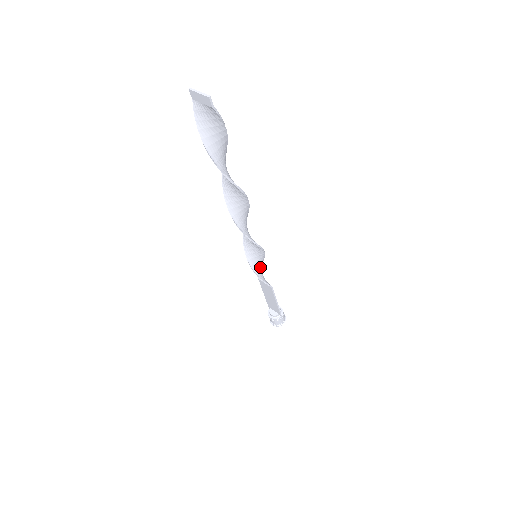
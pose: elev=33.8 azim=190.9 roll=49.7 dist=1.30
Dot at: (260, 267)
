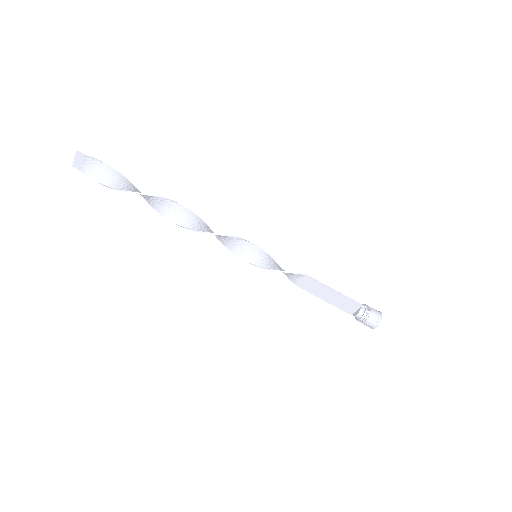
Dot at: (274, 266)
